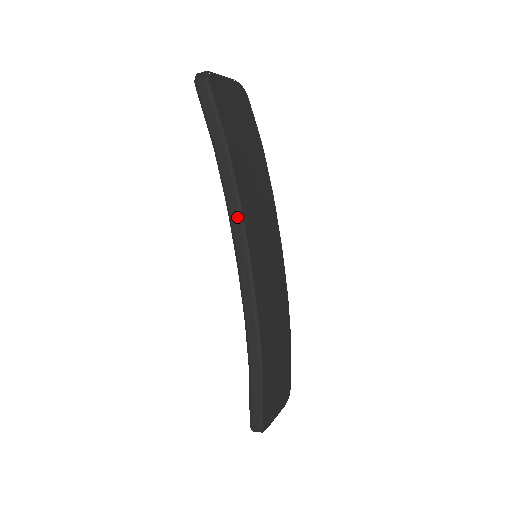
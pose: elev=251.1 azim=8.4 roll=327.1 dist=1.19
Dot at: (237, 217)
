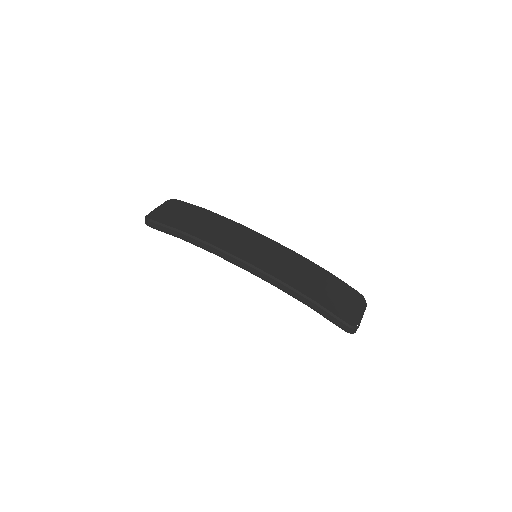
Dot at: (220, 252)
